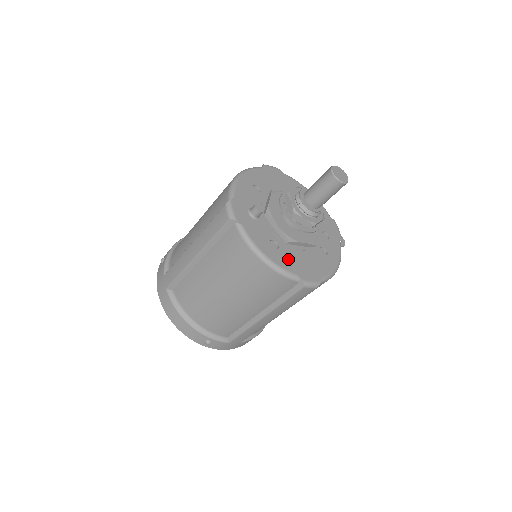
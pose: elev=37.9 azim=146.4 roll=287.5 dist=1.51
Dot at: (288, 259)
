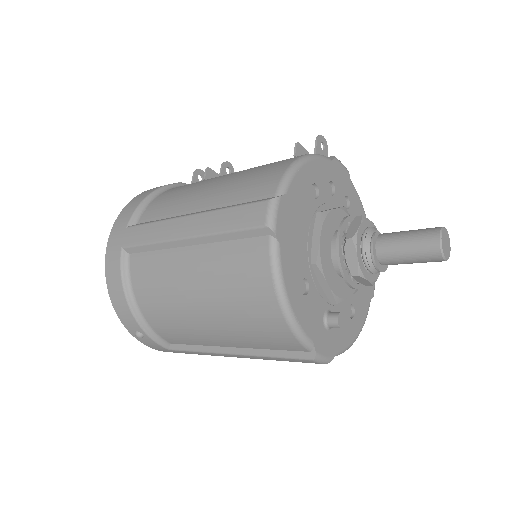
Dot at: (361, 301)
